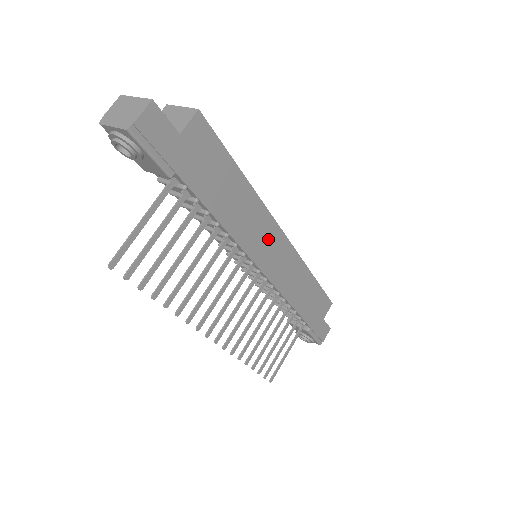
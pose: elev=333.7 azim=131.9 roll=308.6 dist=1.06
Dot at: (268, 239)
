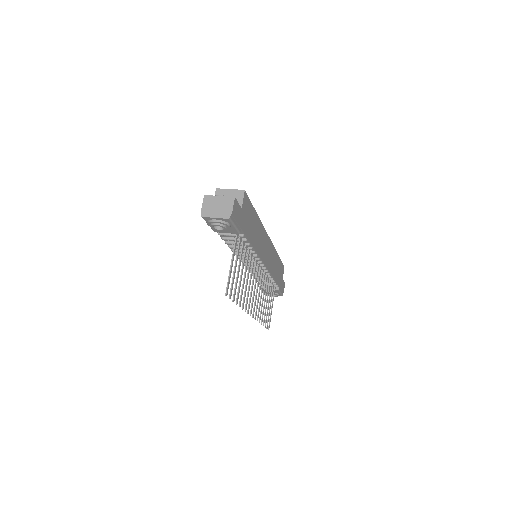
Dot at: (265, 244)
